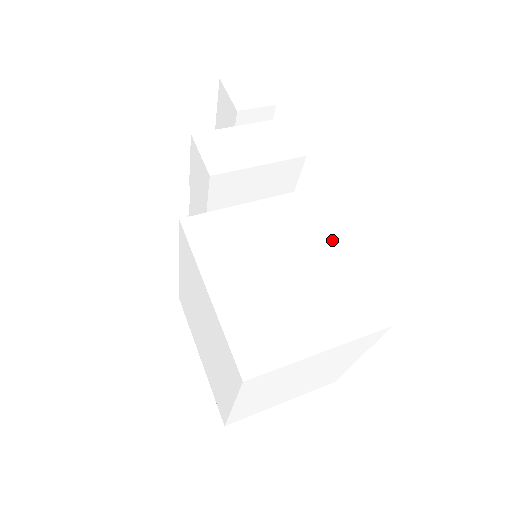
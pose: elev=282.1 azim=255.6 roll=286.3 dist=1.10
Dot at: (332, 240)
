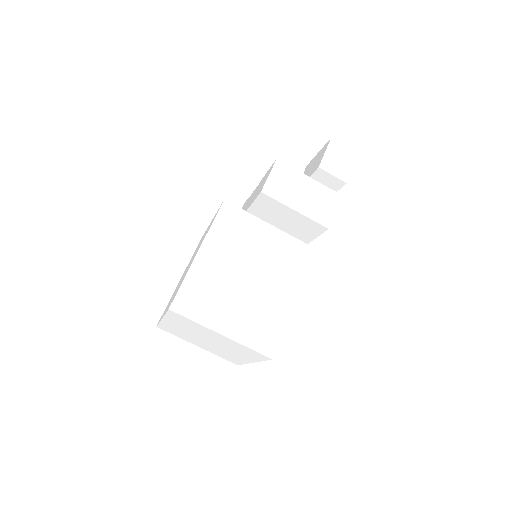
Dot at: (293, 287)
